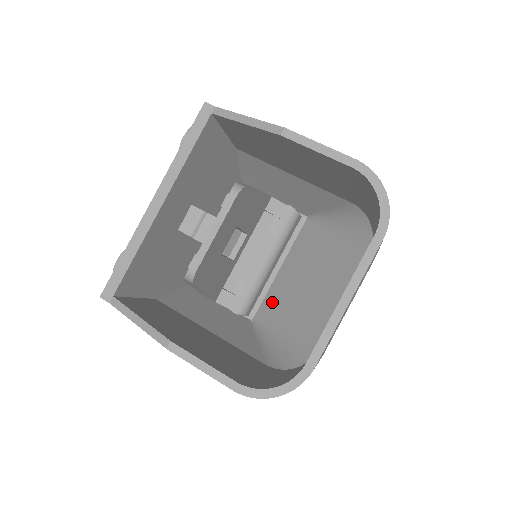
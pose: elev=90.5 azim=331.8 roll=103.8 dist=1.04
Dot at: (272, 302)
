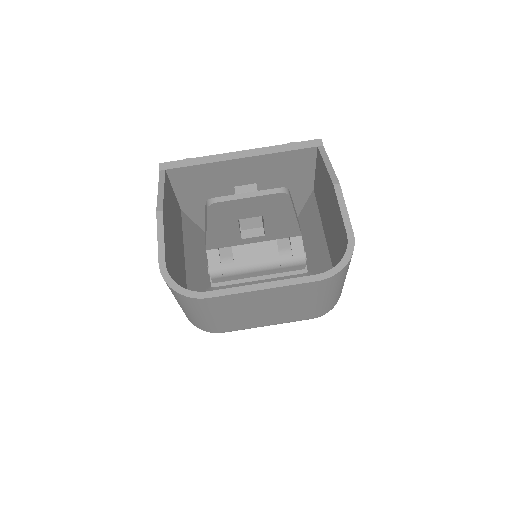
Dot at: occluded
